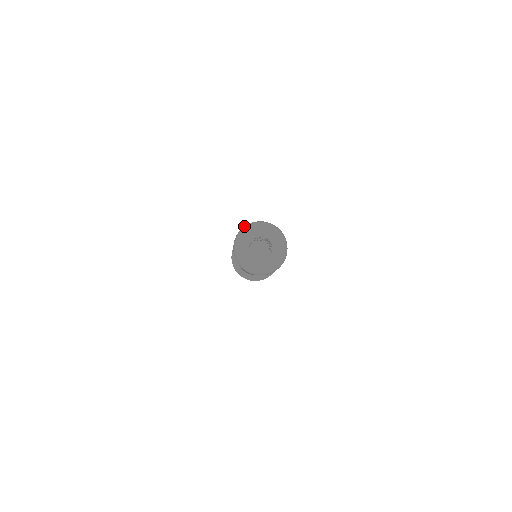
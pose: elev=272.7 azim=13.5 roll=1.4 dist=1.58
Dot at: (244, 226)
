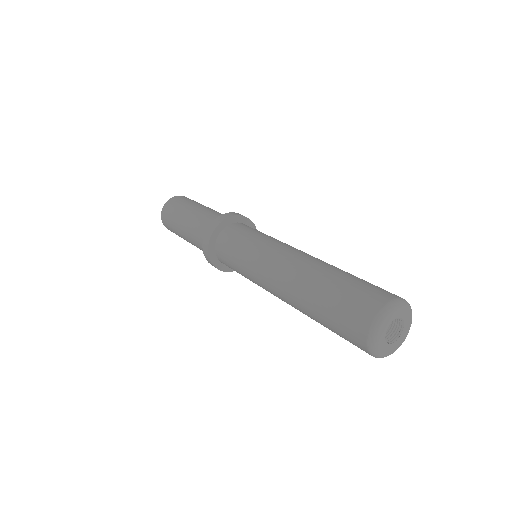
Dot at: (399, 298)
